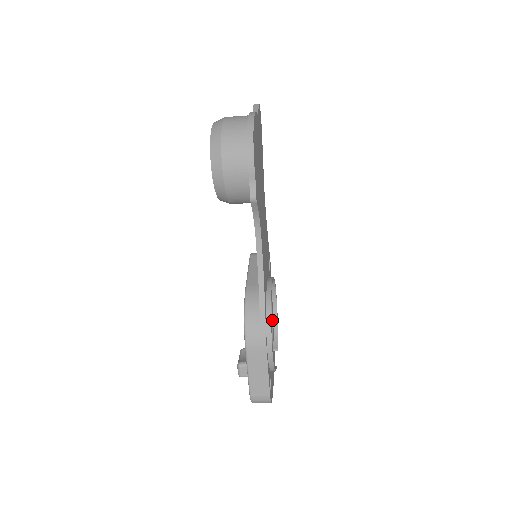
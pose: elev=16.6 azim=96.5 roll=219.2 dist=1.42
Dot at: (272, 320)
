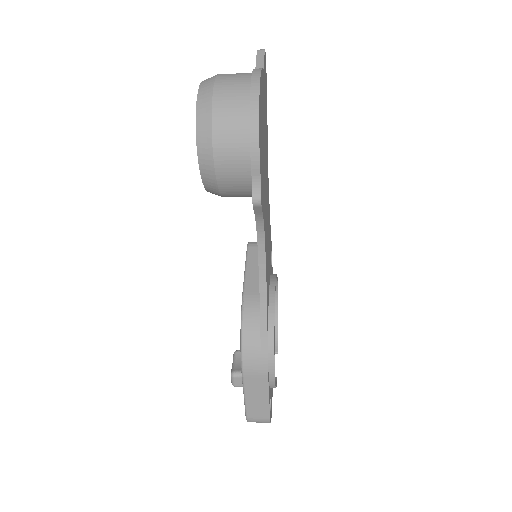
Dot at: occluded
